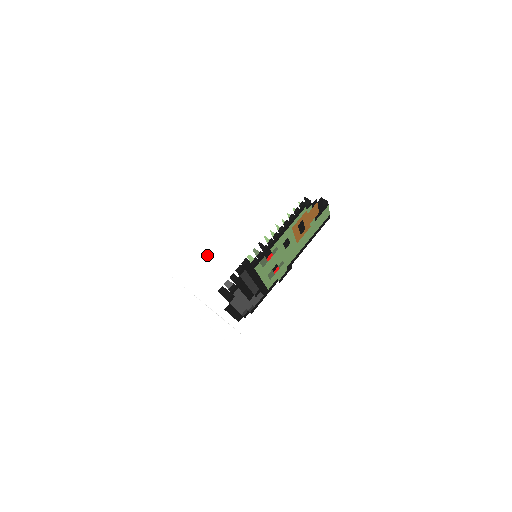
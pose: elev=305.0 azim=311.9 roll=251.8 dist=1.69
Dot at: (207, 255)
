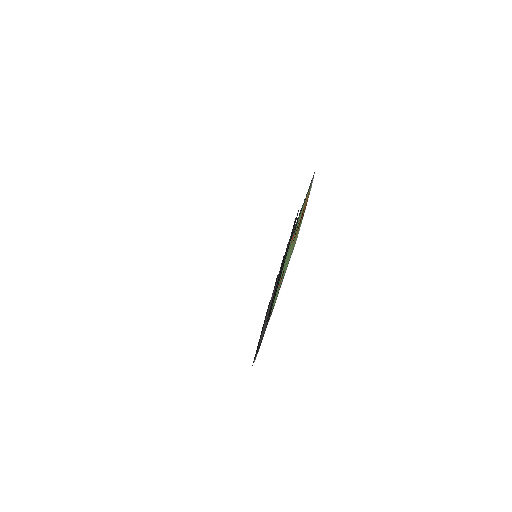
Dot at: (279, 156)
